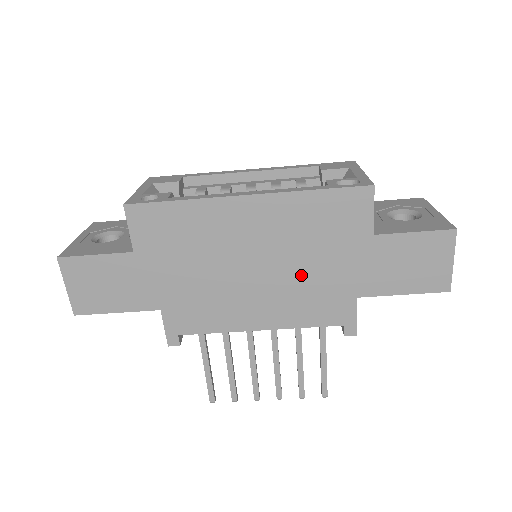
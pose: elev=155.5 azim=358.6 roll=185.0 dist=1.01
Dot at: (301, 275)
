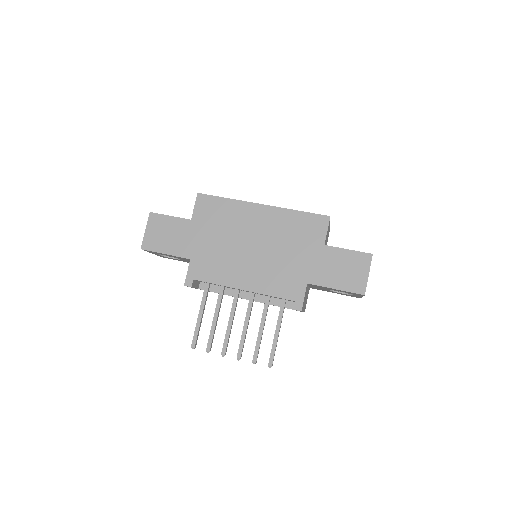
Dot at: (278, 259)
